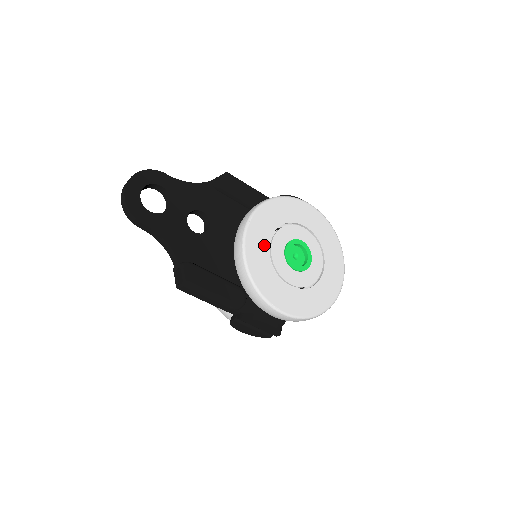
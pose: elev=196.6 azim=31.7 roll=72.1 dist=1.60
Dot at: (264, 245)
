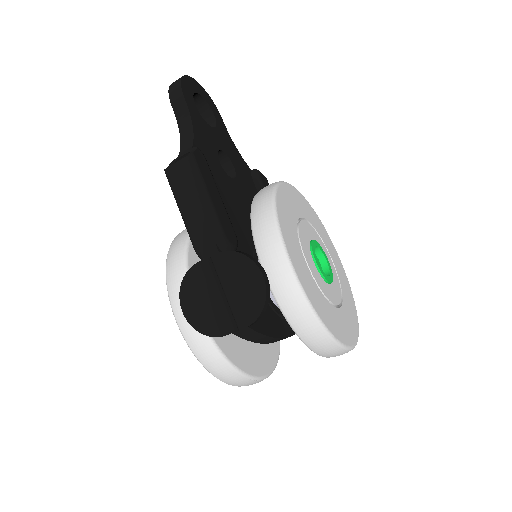
Dot at: (296, 210)
